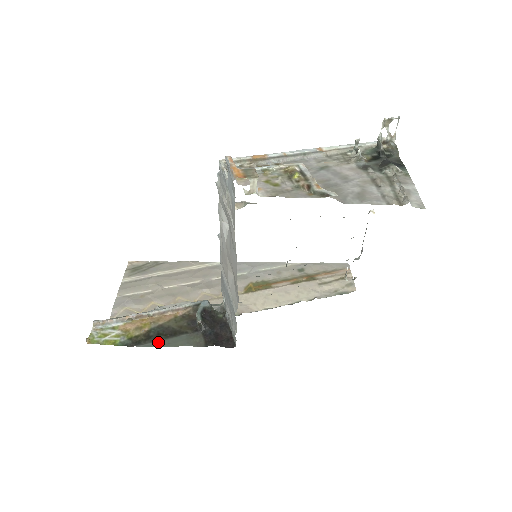
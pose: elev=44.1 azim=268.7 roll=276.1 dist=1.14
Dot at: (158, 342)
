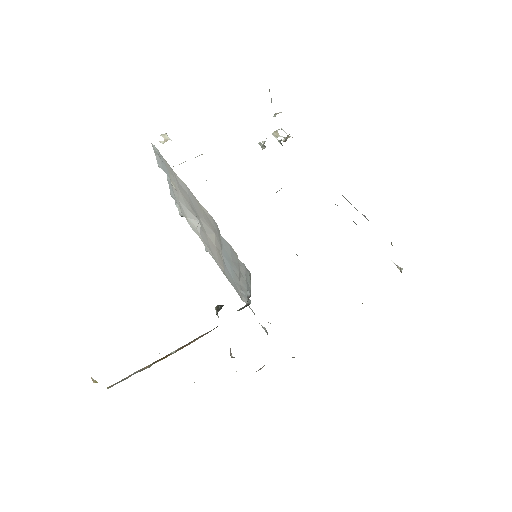
Dot at: occluded
